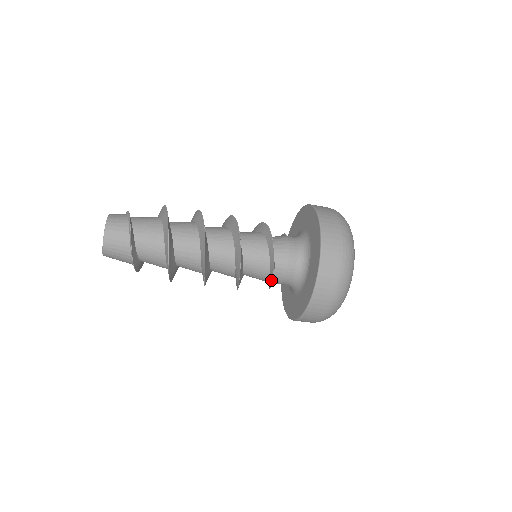
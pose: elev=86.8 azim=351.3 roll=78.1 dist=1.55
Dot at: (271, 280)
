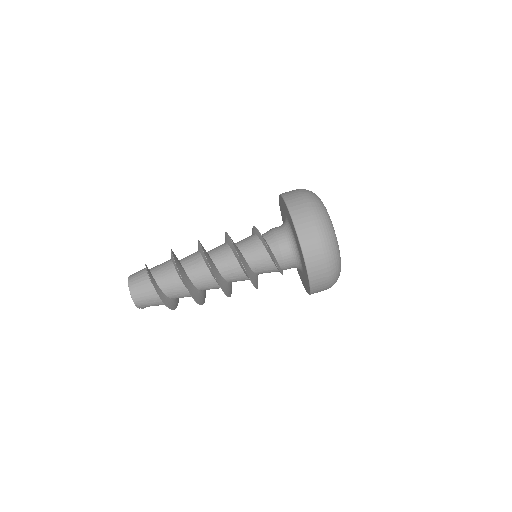
Dot at: (267, 248)
